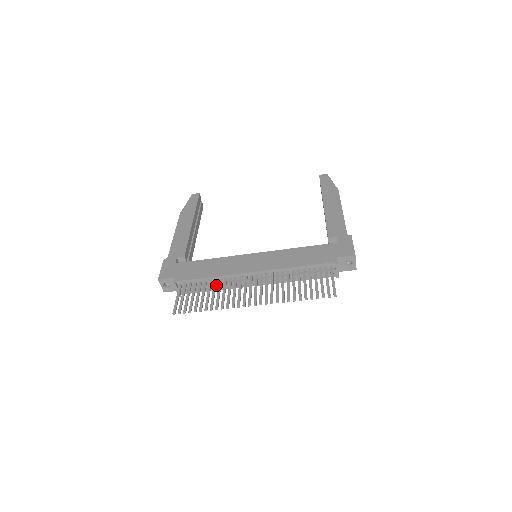
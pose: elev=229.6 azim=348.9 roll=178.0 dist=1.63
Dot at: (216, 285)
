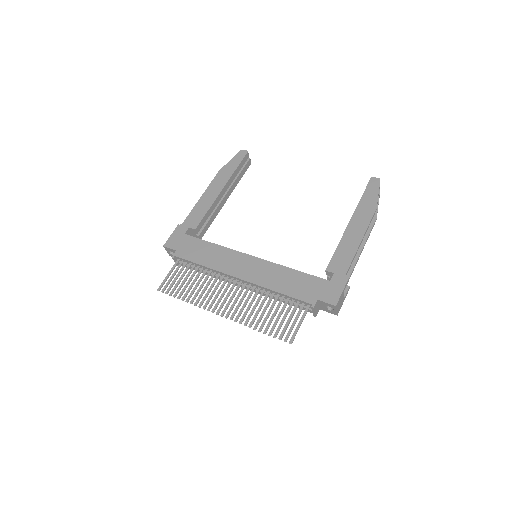
Dot at: (207, 273)
